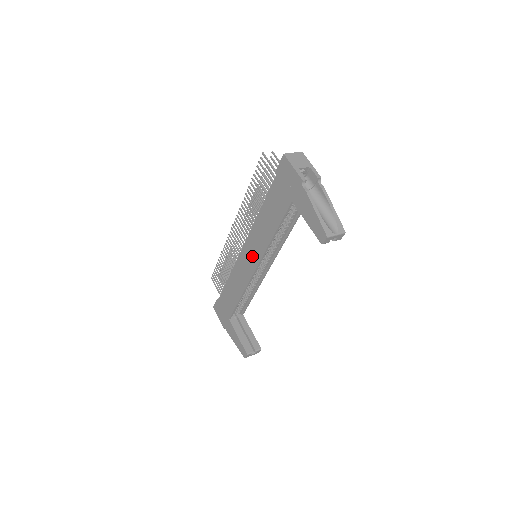
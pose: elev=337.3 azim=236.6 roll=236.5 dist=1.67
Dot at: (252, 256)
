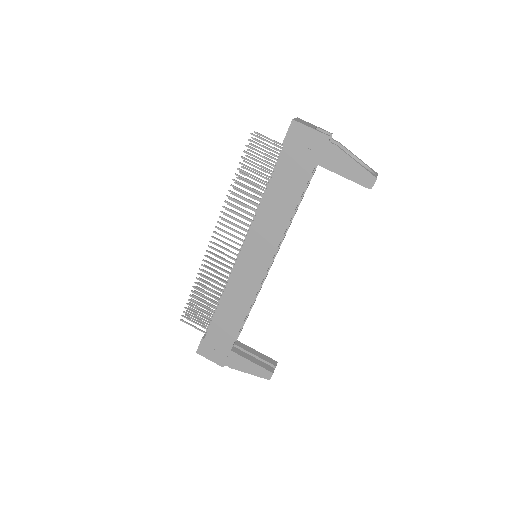
Dot at: (260, 254)
